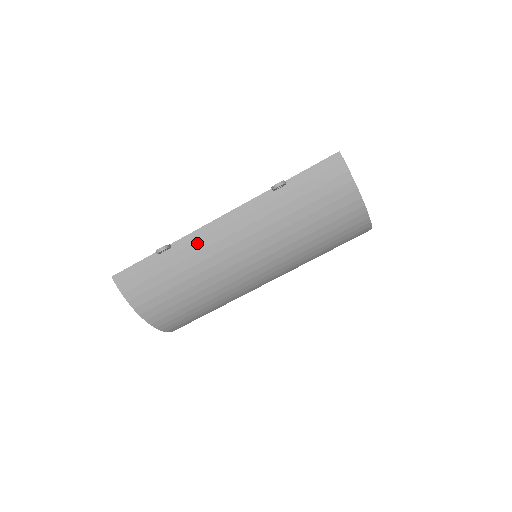
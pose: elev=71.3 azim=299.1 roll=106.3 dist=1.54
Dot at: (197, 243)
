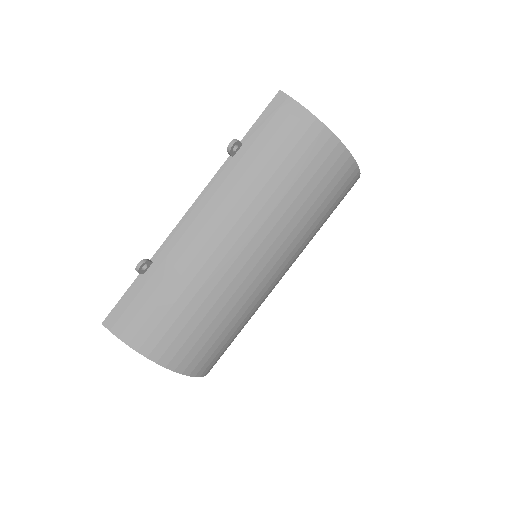
Dot at: (177, 246)
